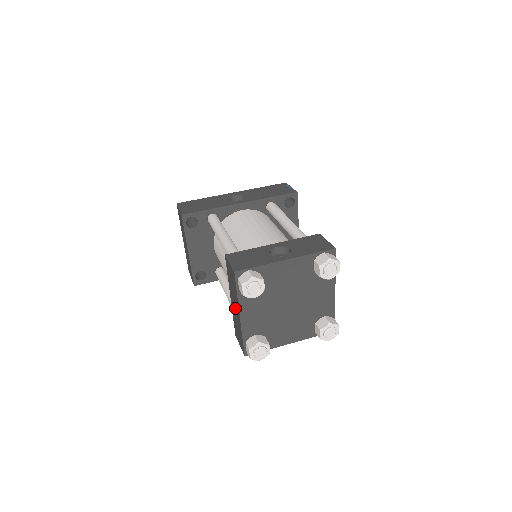
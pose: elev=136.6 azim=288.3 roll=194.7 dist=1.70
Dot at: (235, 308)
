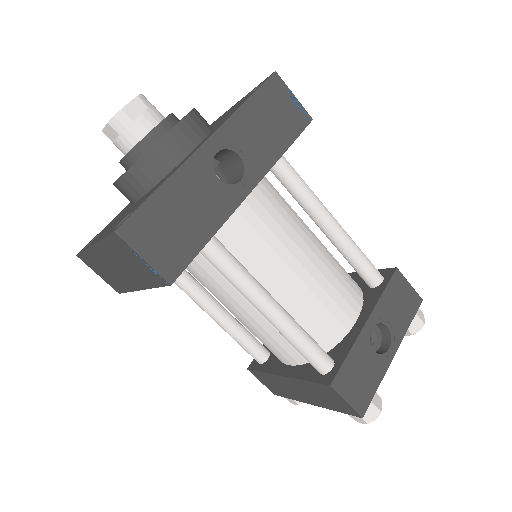
Dot at: (298, 392)
